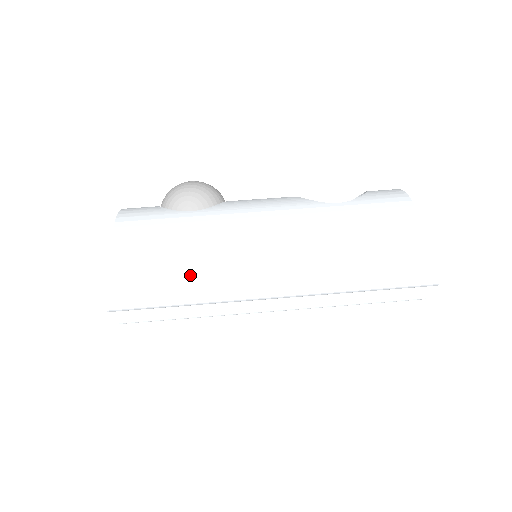
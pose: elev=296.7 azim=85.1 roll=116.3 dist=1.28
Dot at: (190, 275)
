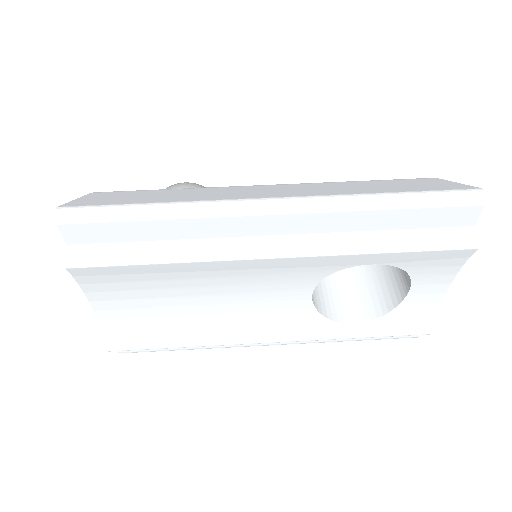
Dot at: (169, 198)
